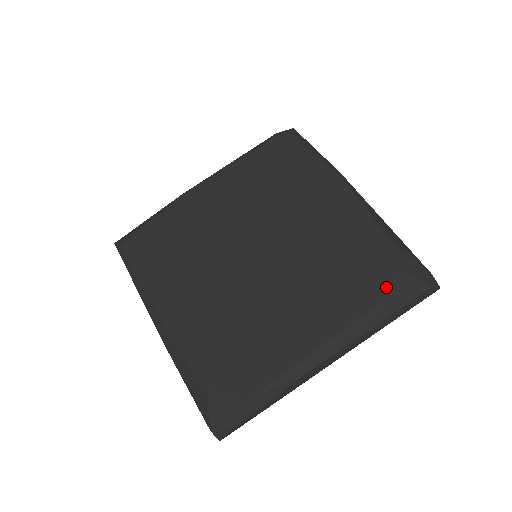
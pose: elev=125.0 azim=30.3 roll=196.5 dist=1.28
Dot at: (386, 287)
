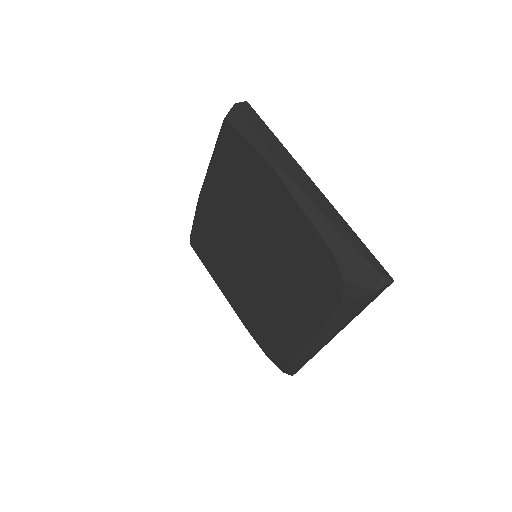
Dot at: (336, 297)
